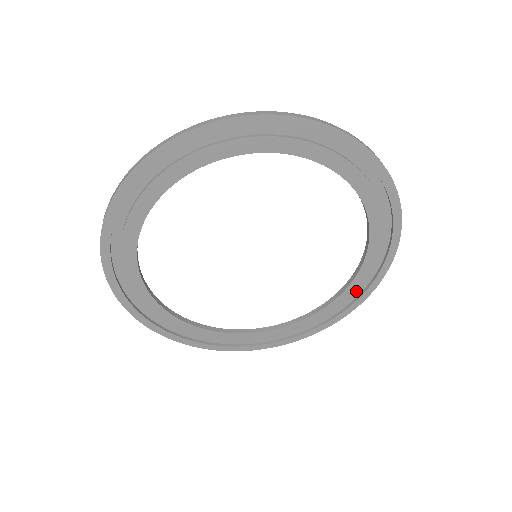
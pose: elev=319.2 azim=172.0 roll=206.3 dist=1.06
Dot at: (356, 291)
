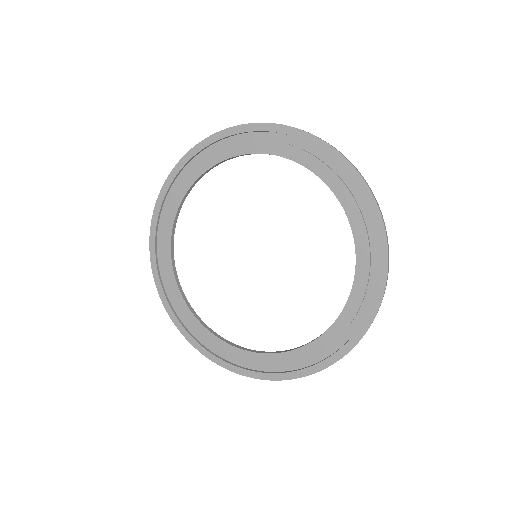
Dot at: (367, 240)
